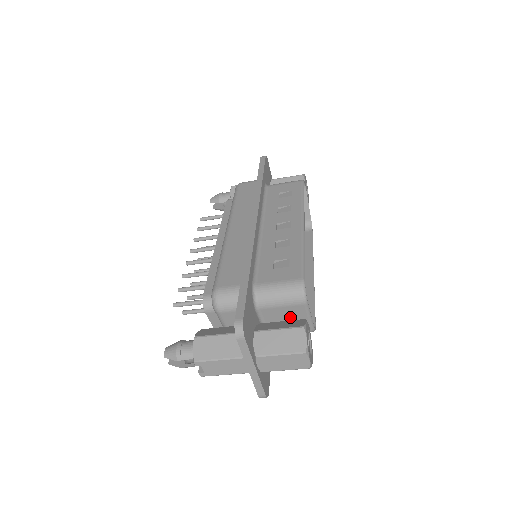
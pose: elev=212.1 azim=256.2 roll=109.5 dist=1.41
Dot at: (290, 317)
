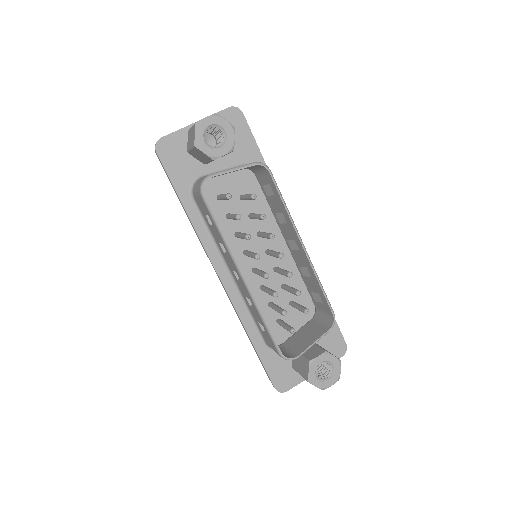
Dot at: (305, 341)
